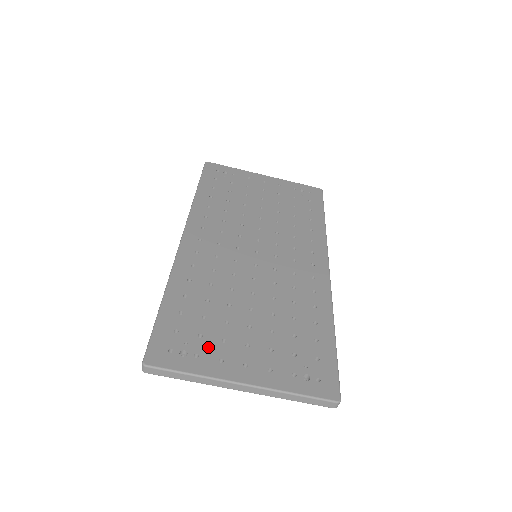
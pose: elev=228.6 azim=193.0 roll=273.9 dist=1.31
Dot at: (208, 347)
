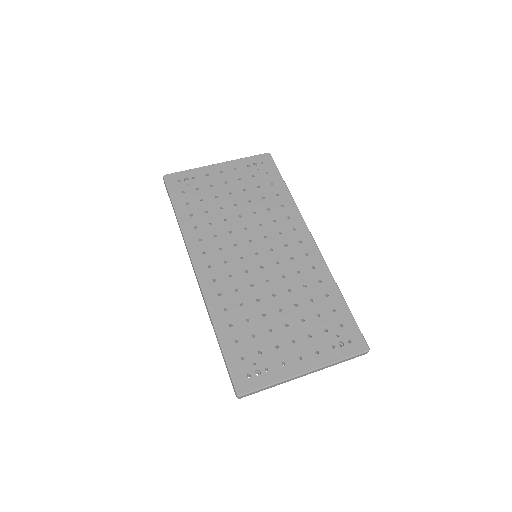
Dot at: (270, 358)
